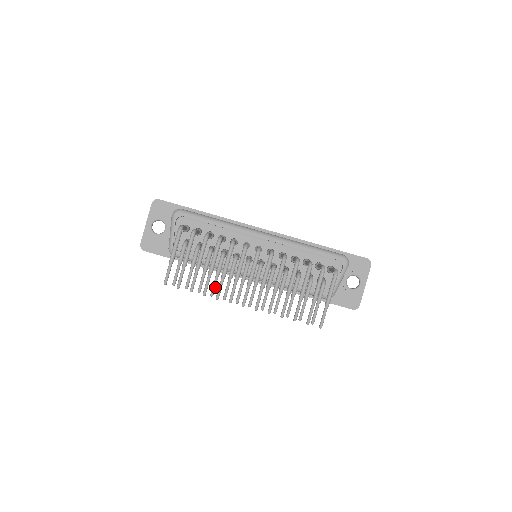
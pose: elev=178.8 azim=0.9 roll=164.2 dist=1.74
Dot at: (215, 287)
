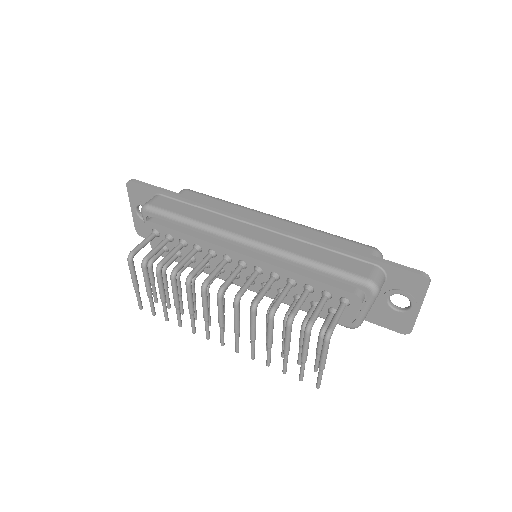
Dot at: (196, 312)
